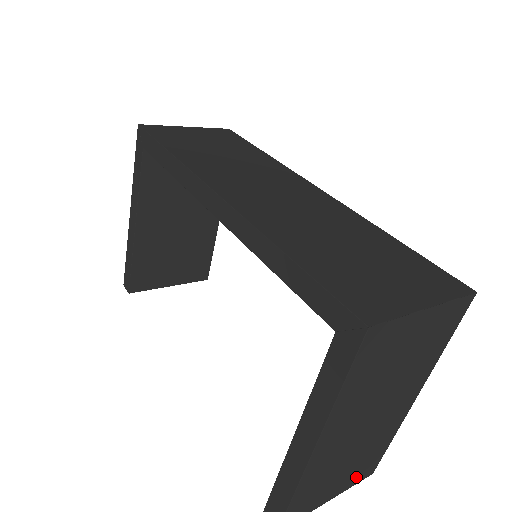
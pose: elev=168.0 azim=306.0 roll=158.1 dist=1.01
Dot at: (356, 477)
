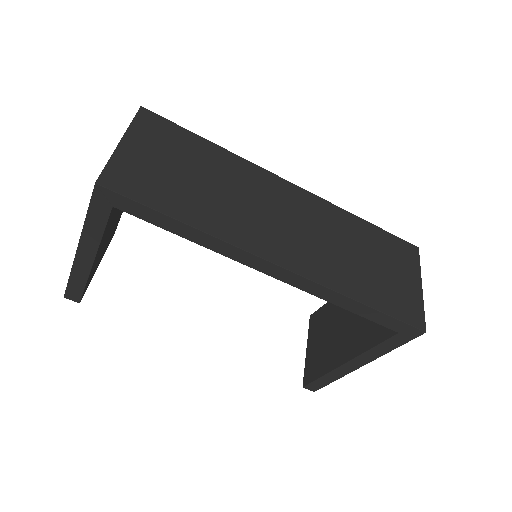
Dot at: occluded
